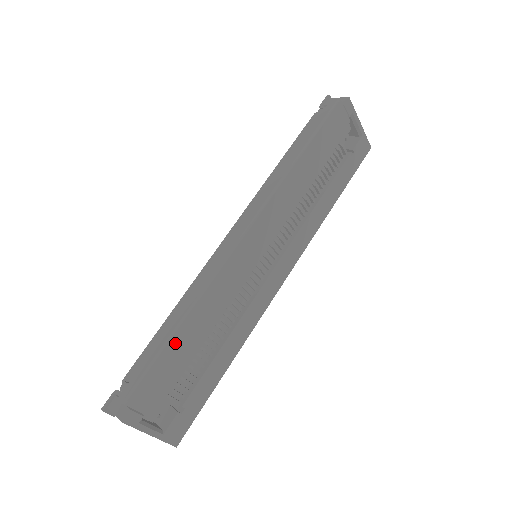
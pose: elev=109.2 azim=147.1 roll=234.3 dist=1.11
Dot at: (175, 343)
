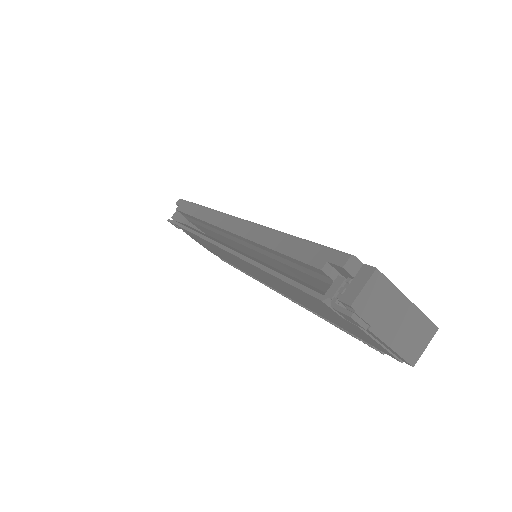
Dot at: occluded
